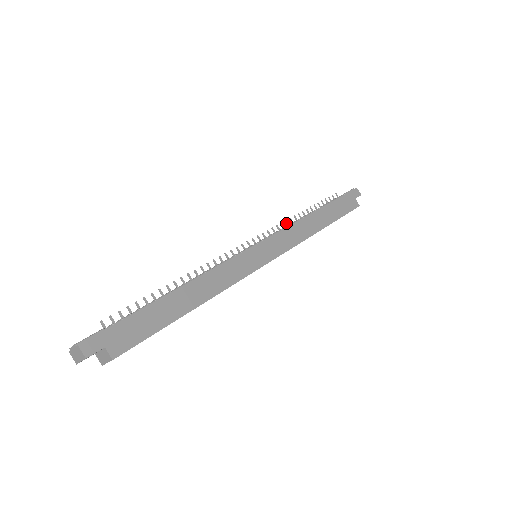
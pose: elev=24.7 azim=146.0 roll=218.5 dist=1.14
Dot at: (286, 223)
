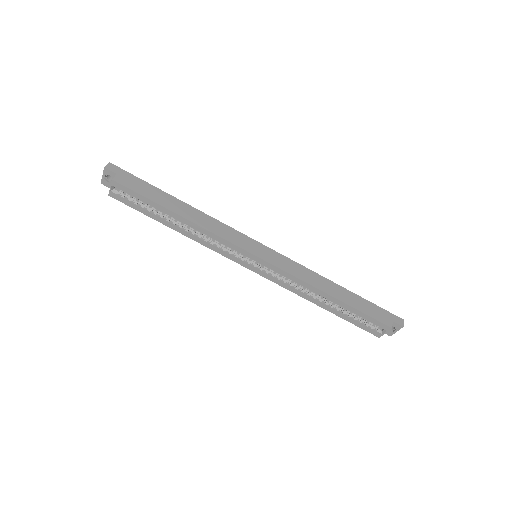
Dot at: occluded
